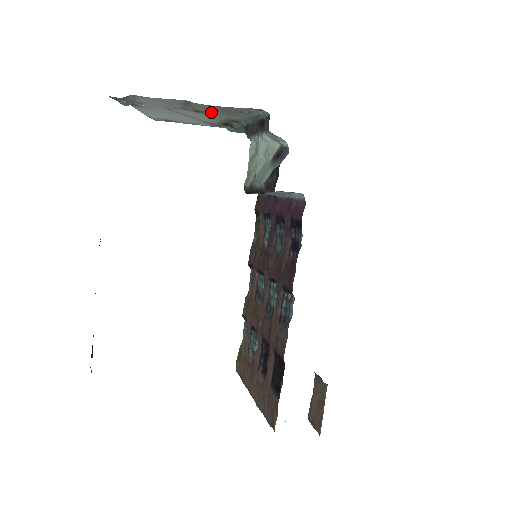
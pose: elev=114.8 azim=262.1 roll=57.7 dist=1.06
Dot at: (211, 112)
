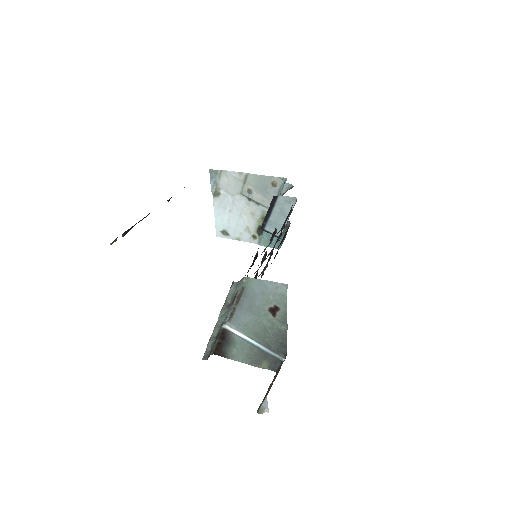
Dot at: (256, 193)
